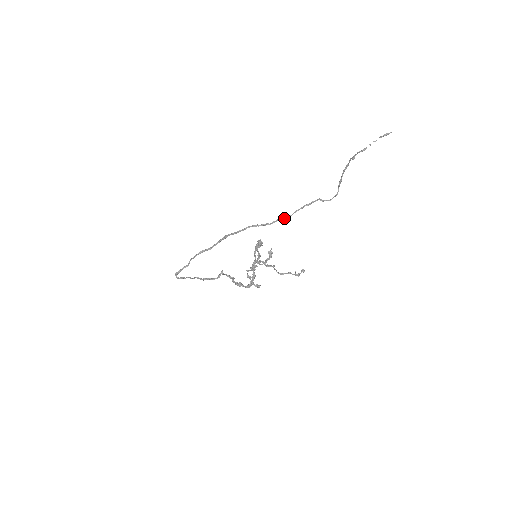
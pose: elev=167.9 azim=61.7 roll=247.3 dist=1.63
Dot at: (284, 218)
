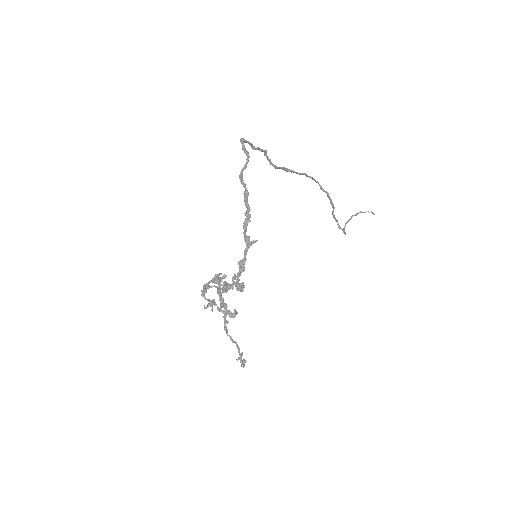
Dot at: occluded
